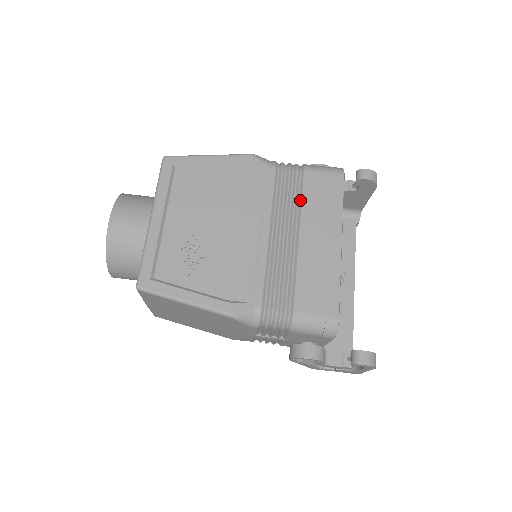
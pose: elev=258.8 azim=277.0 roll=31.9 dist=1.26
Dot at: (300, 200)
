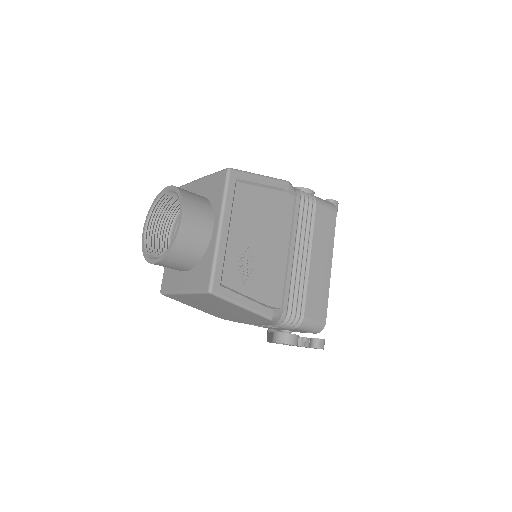
Dot at: (312, 228)
